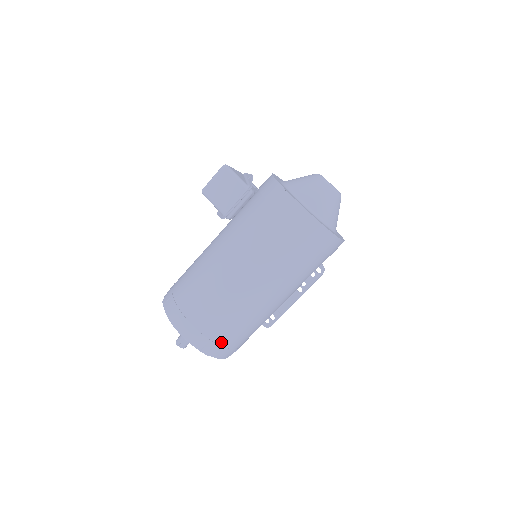
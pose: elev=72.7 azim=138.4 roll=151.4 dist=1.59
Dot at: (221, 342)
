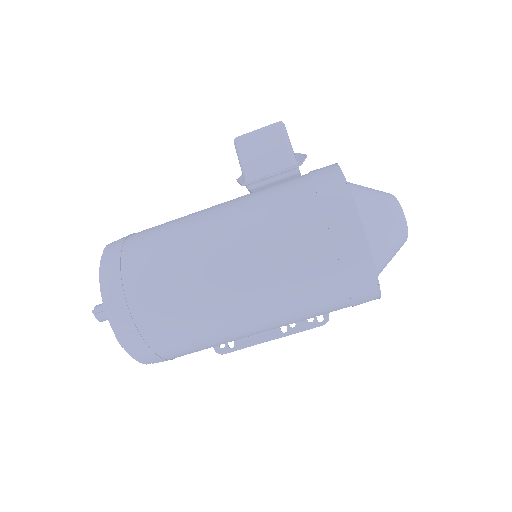
Dot at: (150, 339)
